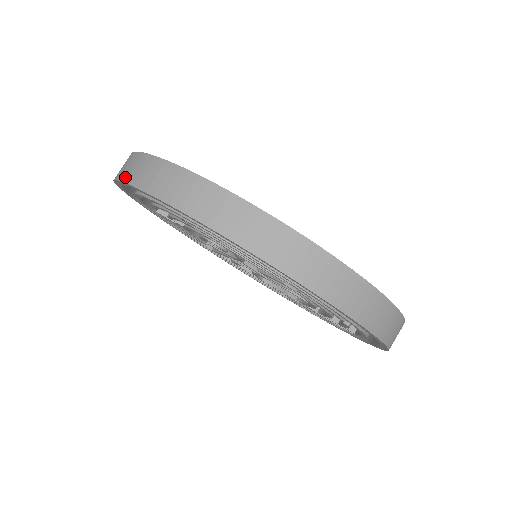
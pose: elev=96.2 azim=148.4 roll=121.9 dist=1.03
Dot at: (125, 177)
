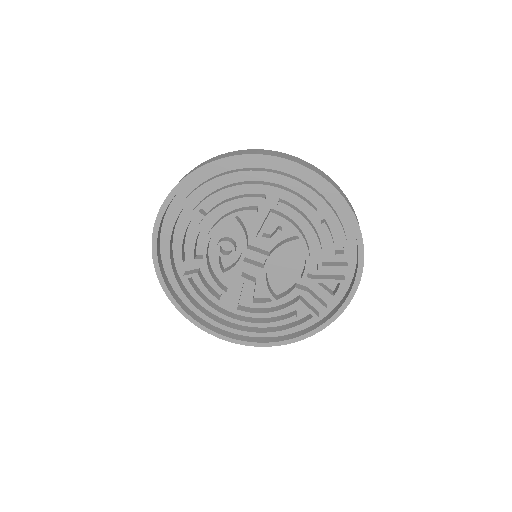
Dot at: (159, 210)
